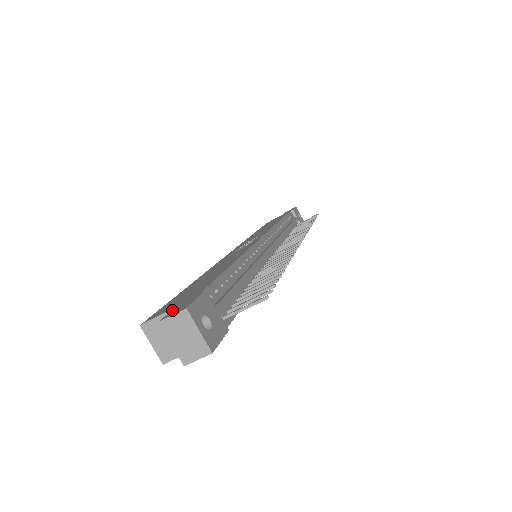
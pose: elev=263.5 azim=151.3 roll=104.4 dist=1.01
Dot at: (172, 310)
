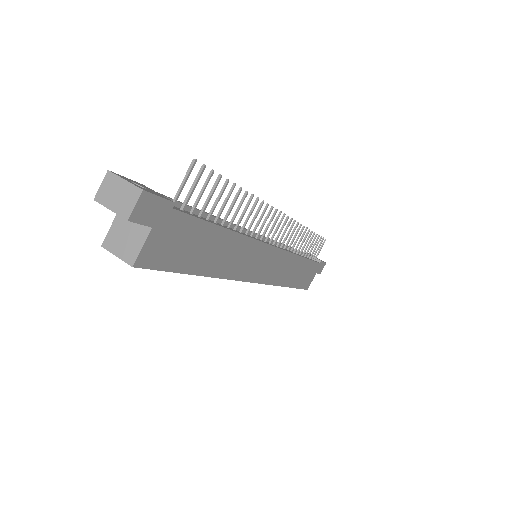
Dot at: occluded
